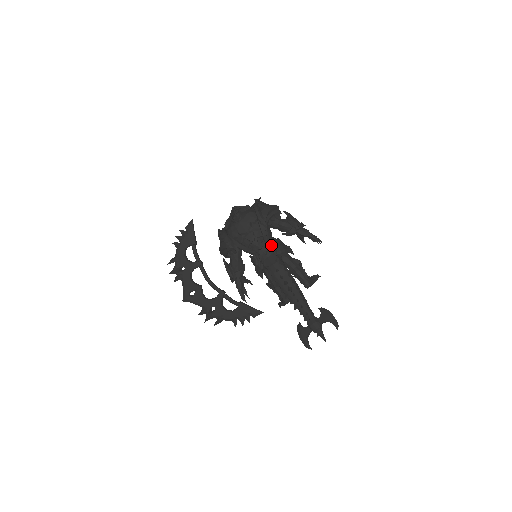
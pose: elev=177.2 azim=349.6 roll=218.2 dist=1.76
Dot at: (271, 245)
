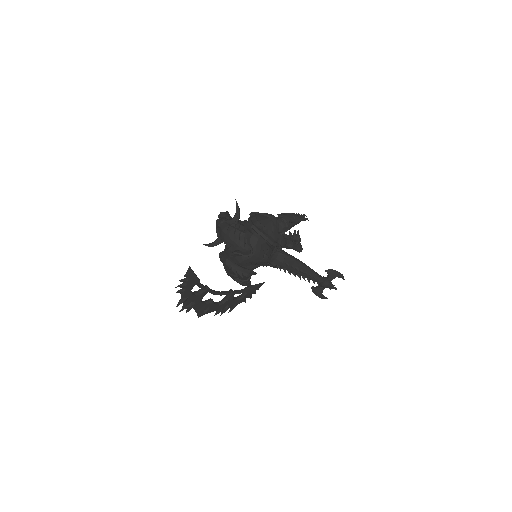
Dot at: occluded
